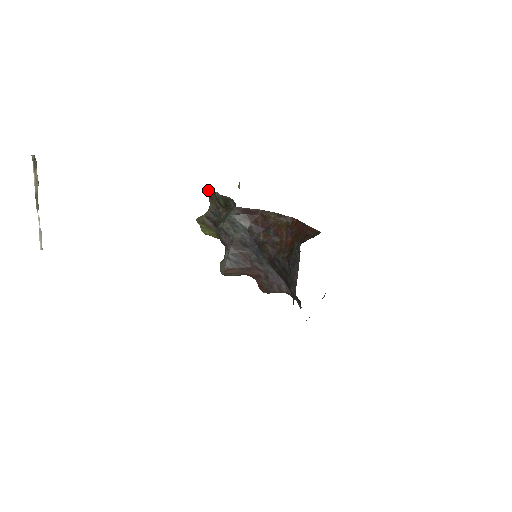
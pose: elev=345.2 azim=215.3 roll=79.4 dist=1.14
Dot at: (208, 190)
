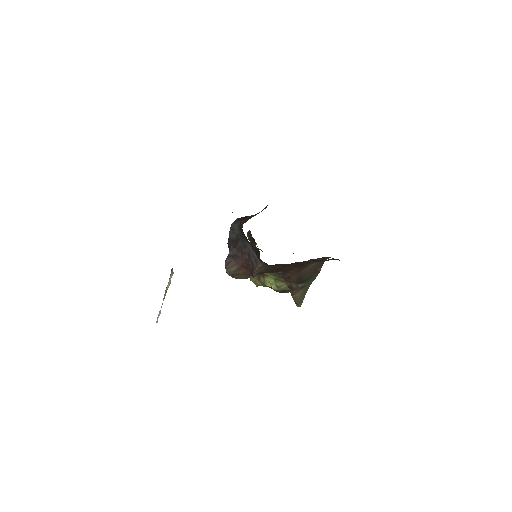
Dot at: occluded
